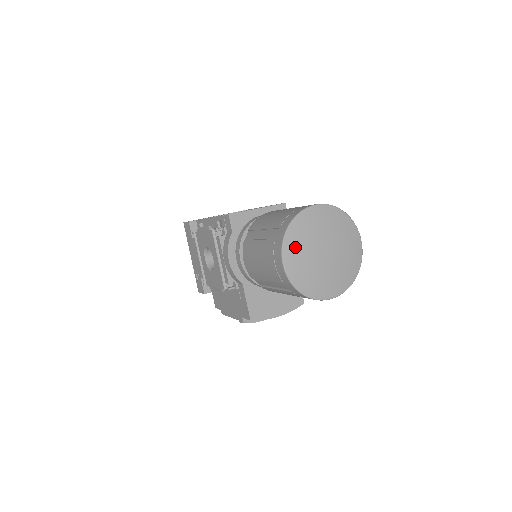
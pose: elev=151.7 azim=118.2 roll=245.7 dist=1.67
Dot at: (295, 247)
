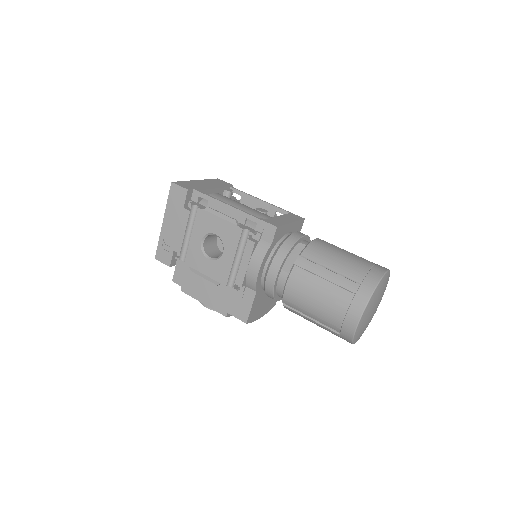
Dot at: (370, 307)
